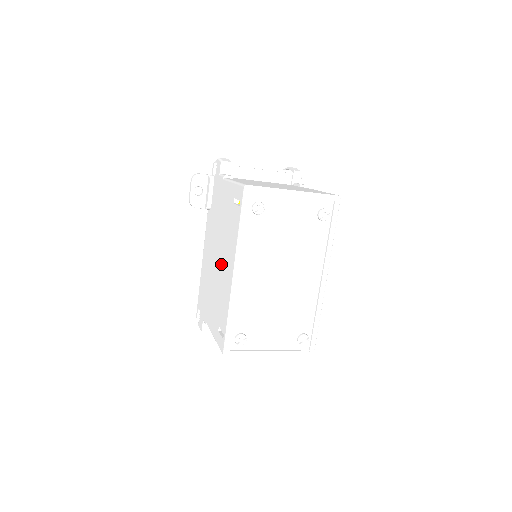
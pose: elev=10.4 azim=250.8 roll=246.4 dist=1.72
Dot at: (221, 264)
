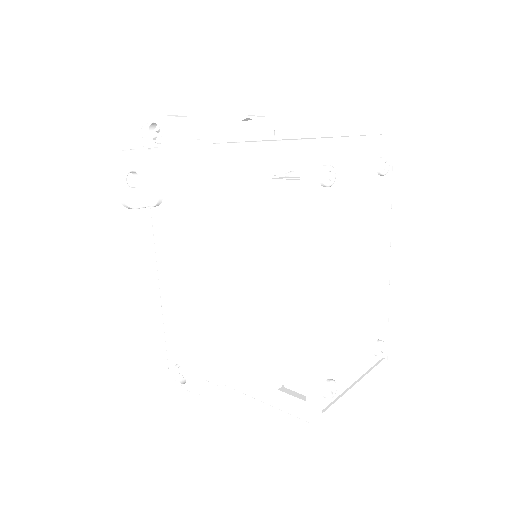
Dot at: (249, 286)
